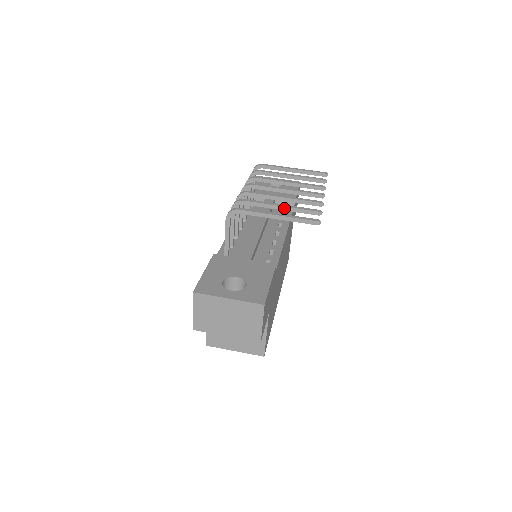
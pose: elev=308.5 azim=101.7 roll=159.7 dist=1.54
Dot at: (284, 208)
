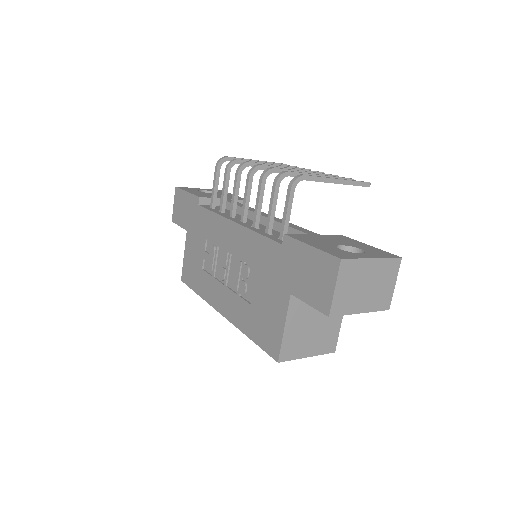
Dot at: occluded
